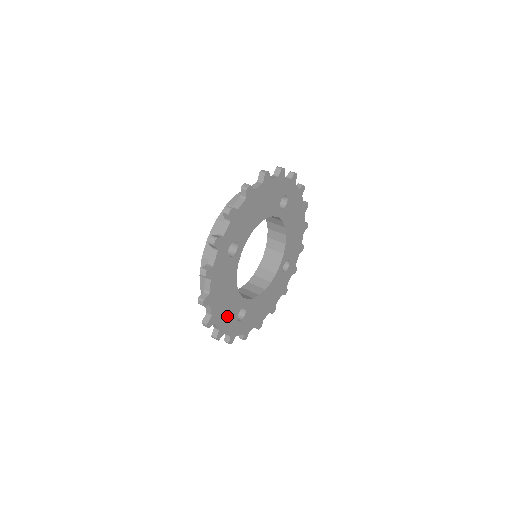
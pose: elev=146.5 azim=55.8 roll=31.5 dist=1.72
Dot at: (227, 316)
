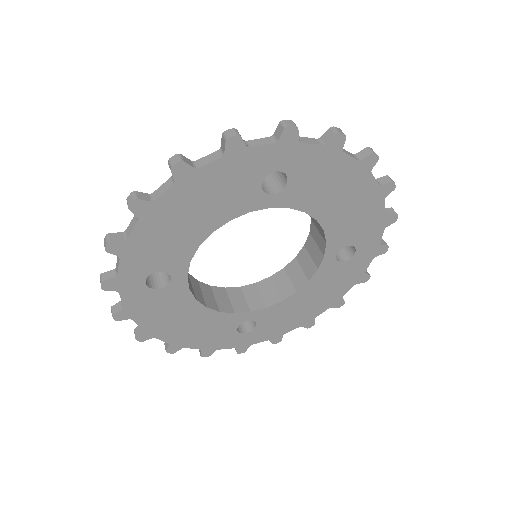
Dot at: (210, 336)
